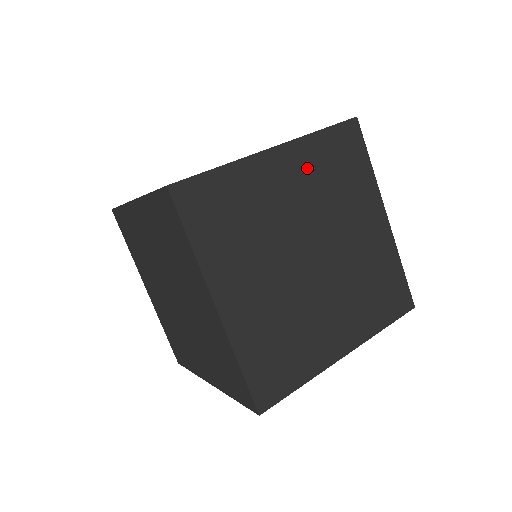
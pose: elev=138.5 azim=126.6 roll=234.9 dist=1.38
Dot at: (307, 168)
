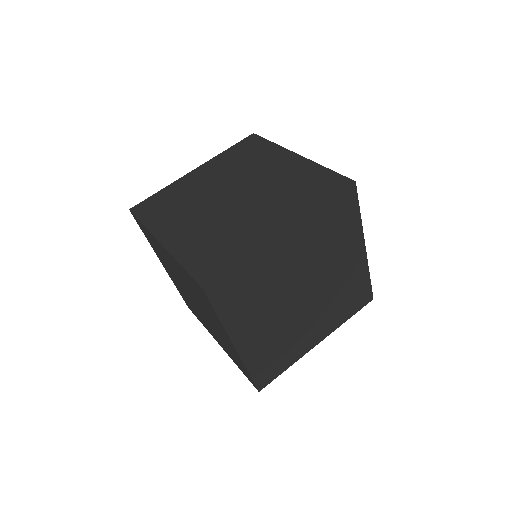
Dot at: (308, 237)
